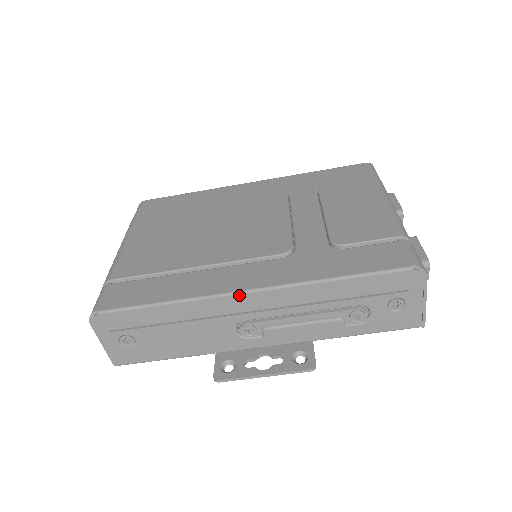
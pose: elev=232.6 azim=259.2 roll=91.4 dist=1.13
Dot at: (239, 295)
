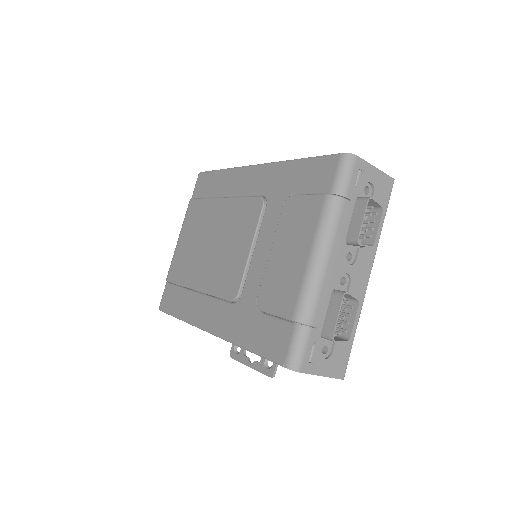
Dot at: (206, 331)
